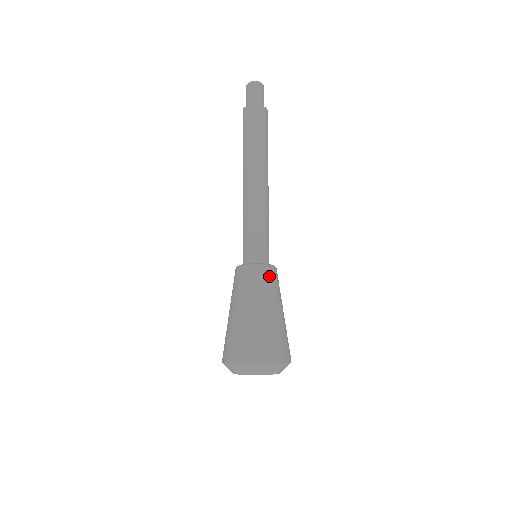
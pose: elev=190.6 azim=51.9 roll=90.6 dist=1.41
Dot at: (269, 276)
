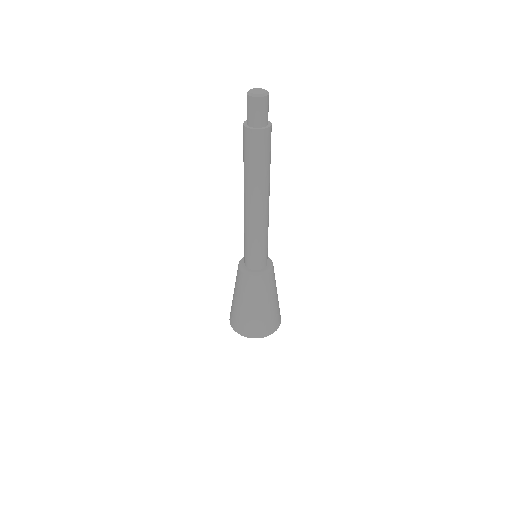
Dot at: (274, 275)
